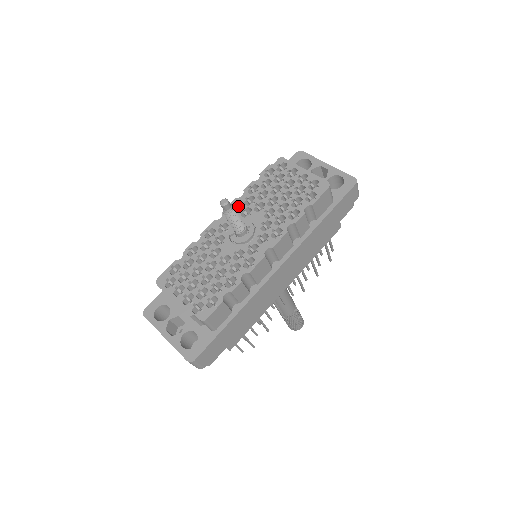
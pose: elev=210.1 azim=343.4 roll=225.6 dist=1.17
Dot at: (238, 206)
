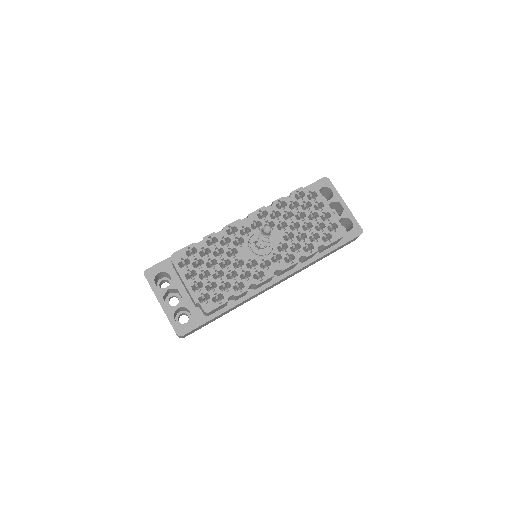
Dot at: (262, 213)
